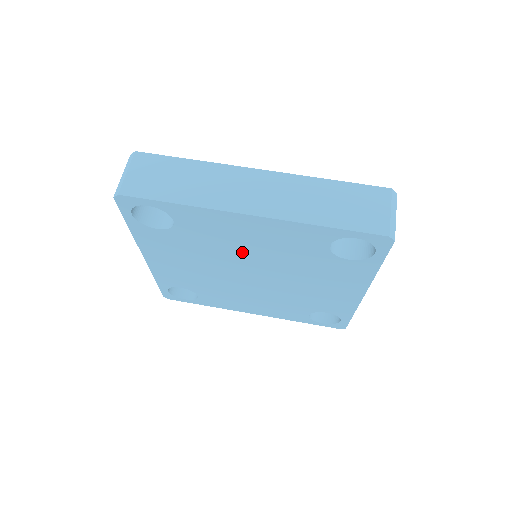
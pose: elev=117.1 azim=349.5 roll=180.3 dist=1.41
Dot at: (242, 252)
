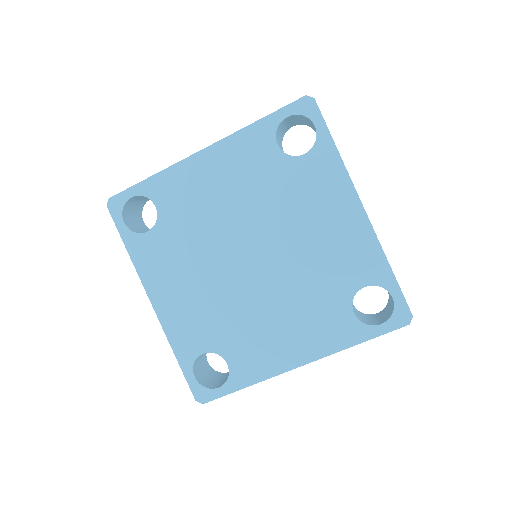
Dot at: (223, 216)
